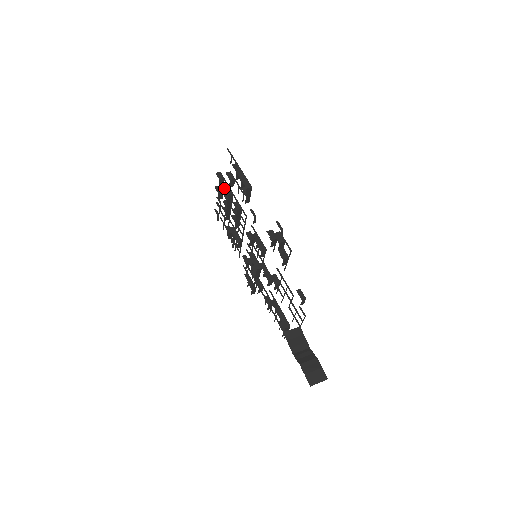
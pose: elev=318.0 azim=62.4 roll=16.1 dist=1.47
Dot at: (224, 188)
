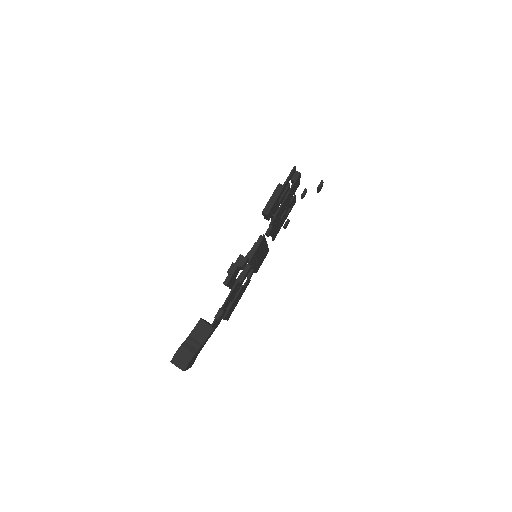
Dot at: occluded
